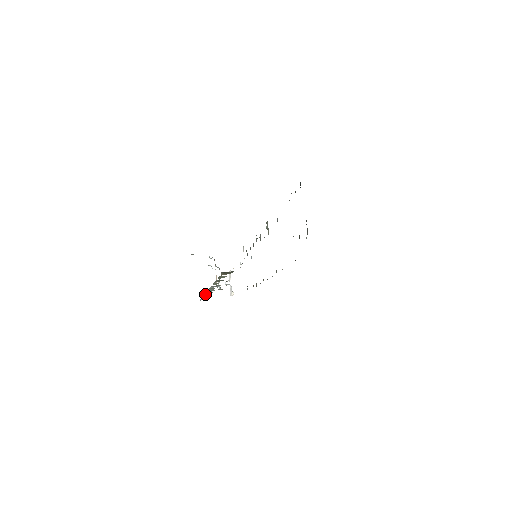
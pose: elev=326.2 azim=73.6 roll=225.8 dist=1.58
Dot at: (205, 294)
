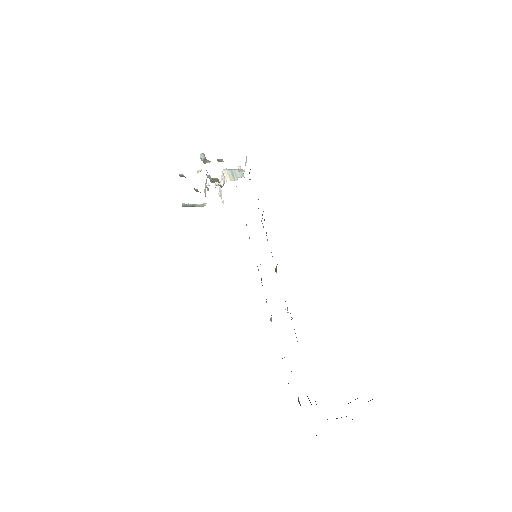
Dot at: occluded
